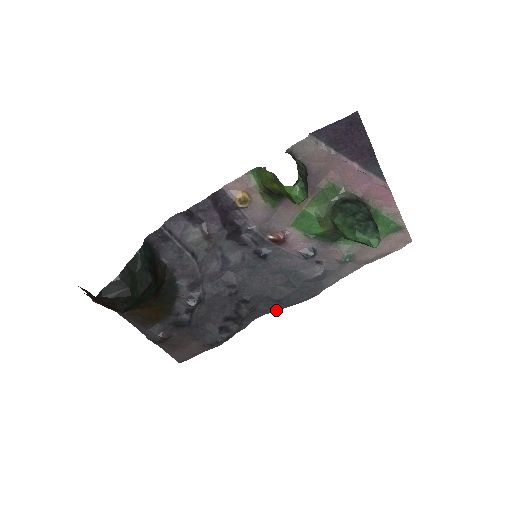
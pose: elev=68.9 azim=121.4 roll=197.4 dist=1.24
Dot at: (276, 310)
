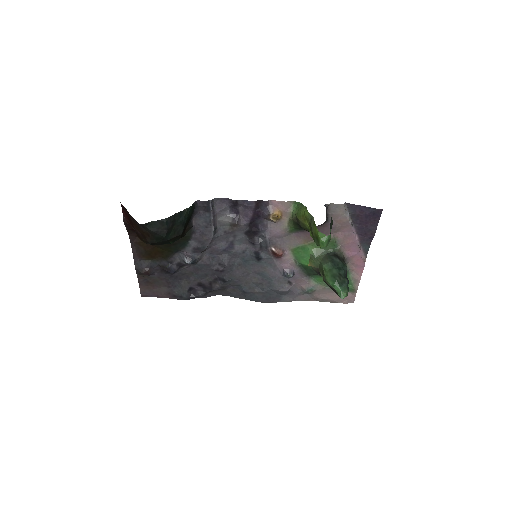
Dot at: (237, 297)
